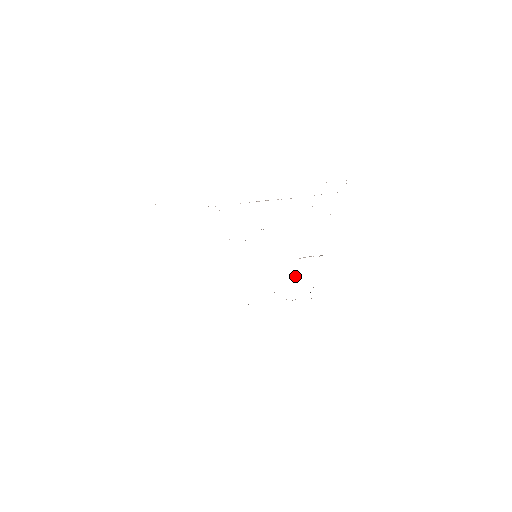
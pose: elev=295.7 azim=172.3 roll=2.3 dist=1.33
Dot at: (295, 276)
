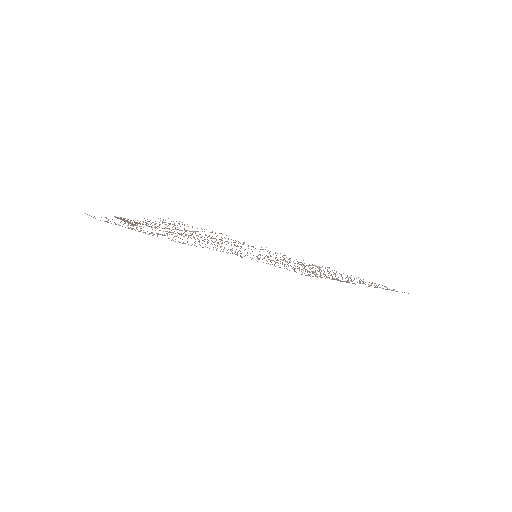
Dot at: occluded
